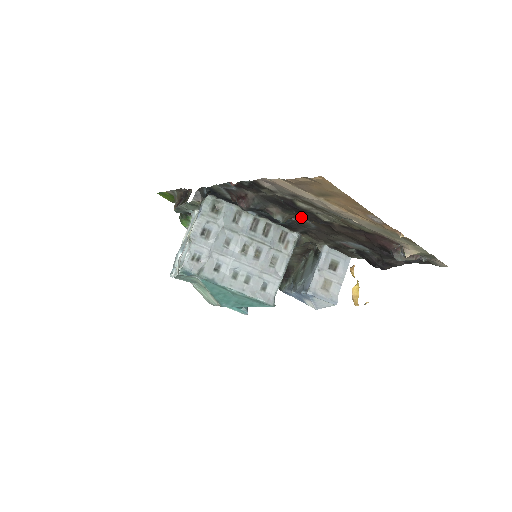
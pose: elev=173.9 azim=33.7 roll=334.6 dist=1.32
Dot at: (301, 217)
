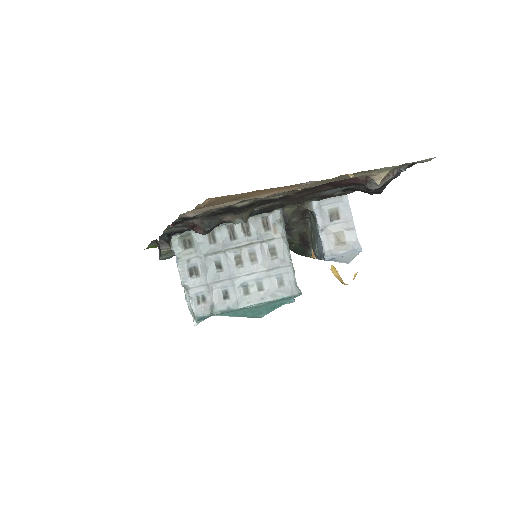
Dot at: (258, 206)
